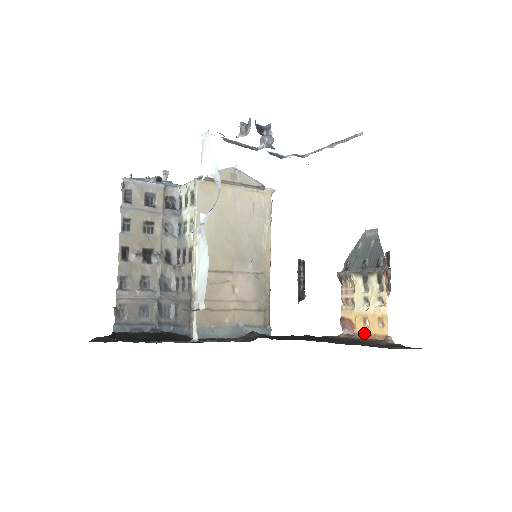
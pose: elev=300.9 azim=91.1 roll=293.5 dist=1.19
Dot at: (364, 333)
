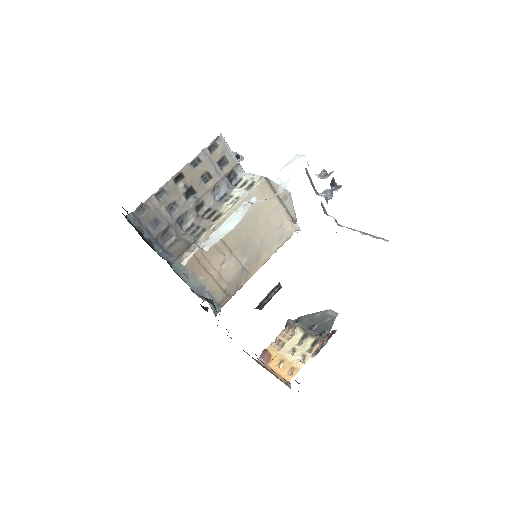
Dot at: (273, 370)
